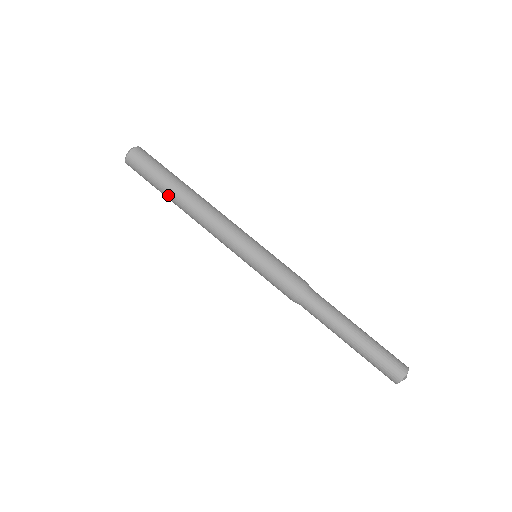
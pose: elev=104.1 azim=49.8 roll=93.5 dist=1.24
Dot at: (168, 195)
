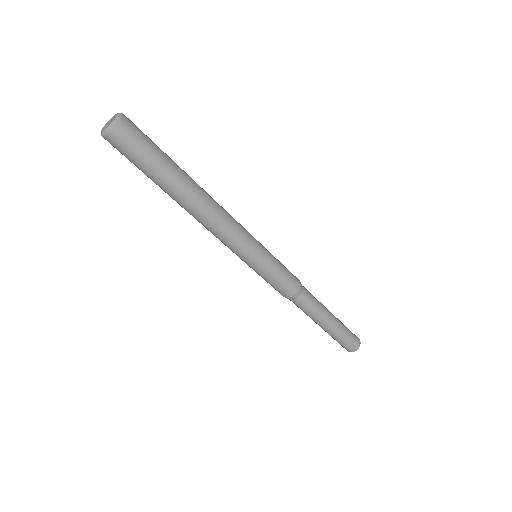
Dot at: (169, 188)
